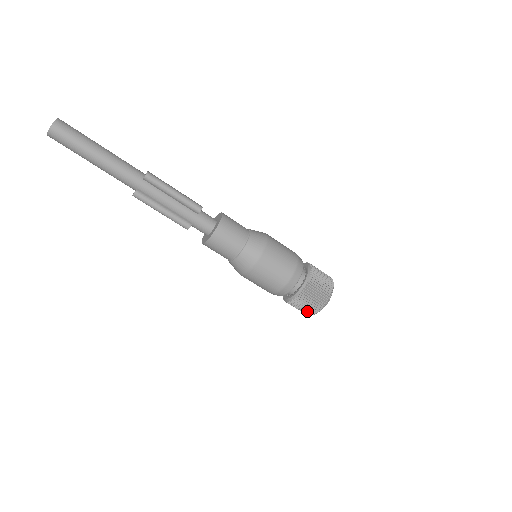
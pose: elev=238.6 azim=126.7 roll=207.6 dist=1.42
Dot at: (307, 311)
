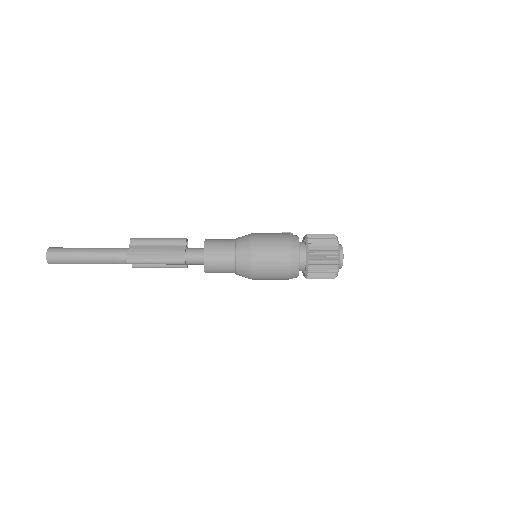
Dot at: occluded
